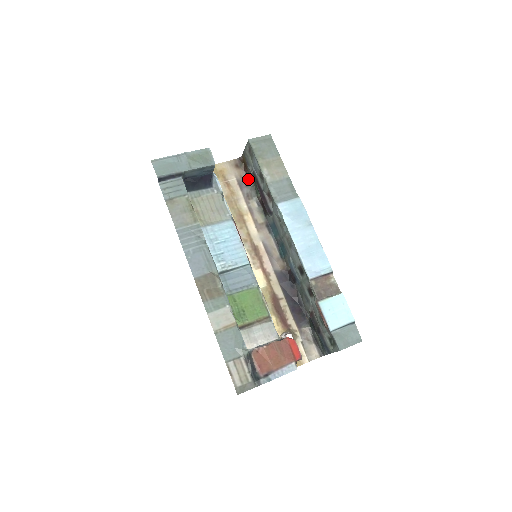
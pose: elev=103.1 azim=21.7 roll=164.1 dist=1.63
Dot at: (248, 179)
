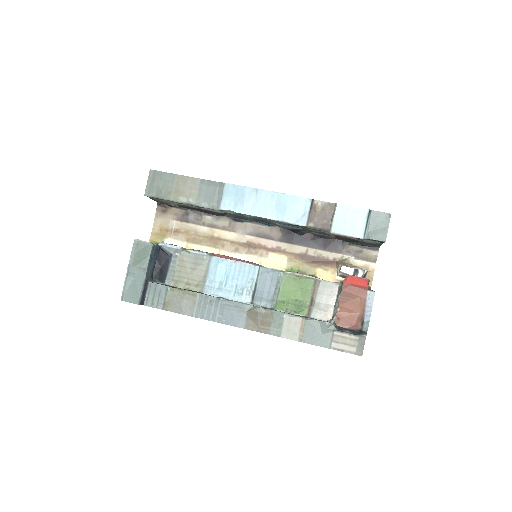
Dot at: (181, 209)
